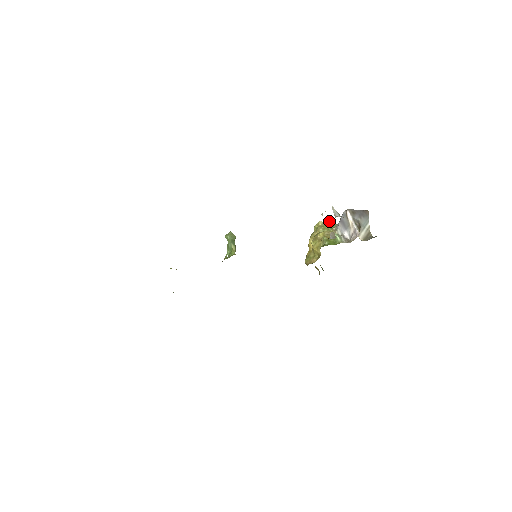
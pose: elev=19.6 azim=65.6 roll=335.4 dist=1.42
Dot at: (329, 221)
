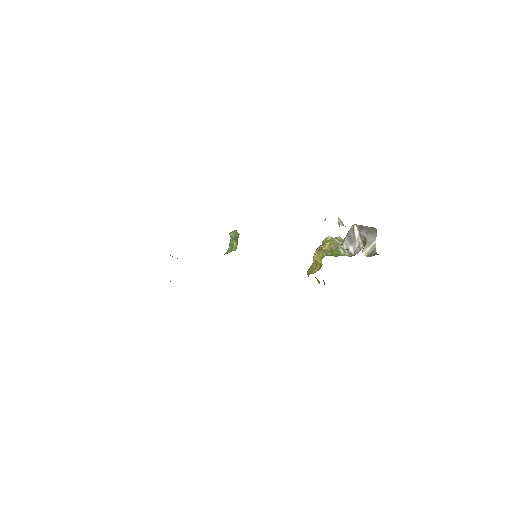
Dot at: (338, 237)
